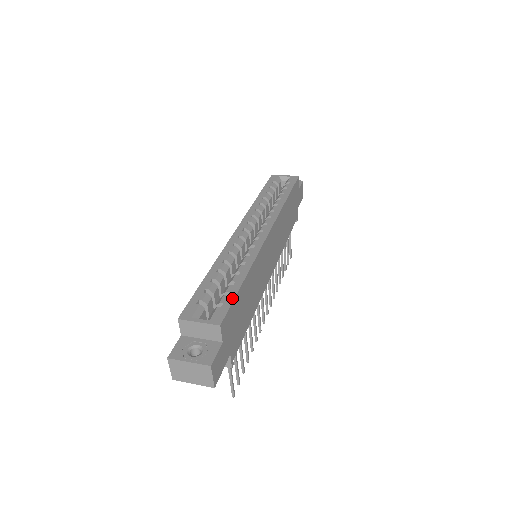
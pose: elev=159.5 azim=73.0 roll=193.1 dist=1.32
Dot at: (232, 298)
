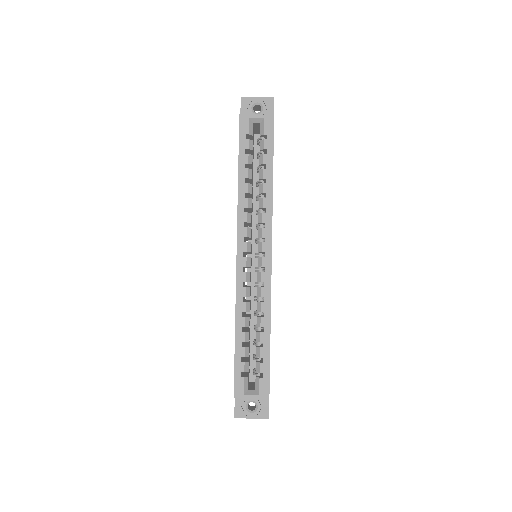
Dot at: (268, 365)
